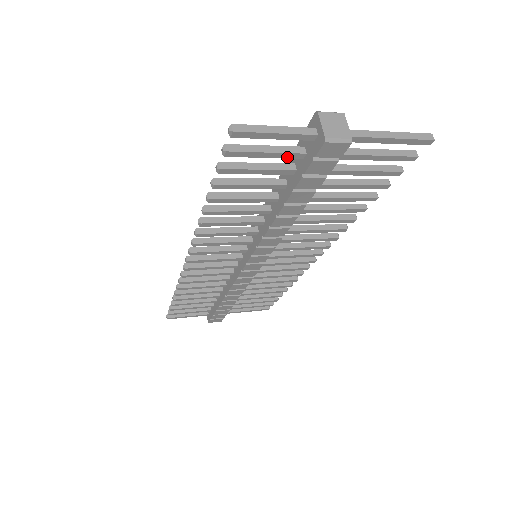
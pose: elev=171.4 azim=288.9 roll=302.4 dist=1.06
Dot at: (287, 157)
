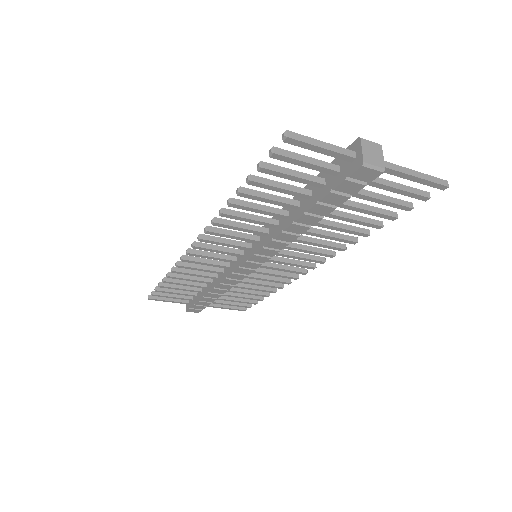
Dot at: (323, 171)
